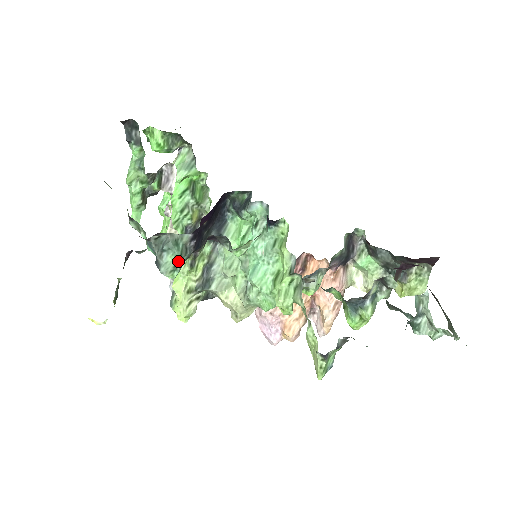
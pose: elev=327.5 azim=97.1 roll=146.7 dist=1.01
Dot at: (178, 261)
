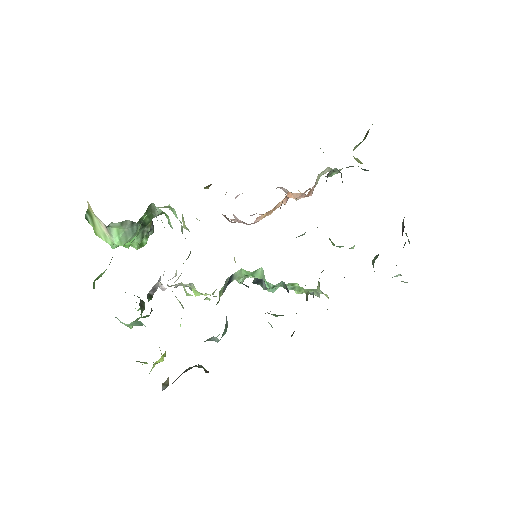
Dot at: occluded
